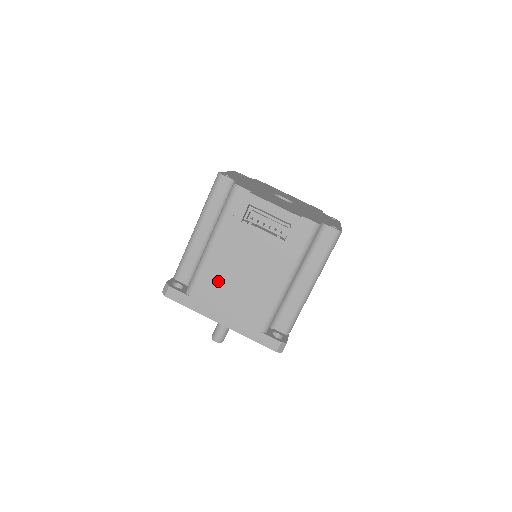
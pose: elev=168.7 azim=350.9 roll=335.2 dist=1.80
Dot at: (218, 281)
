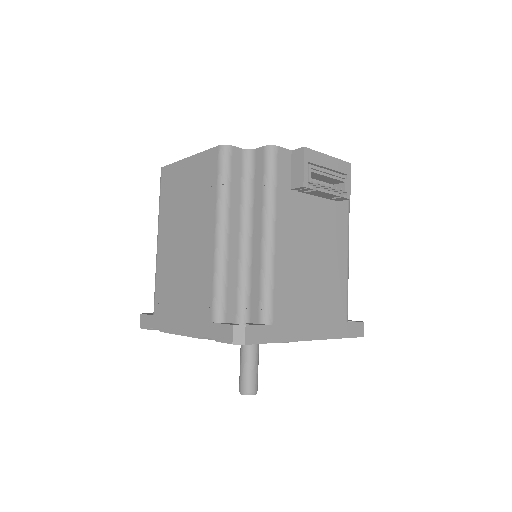
Dot at: (294, 284)
